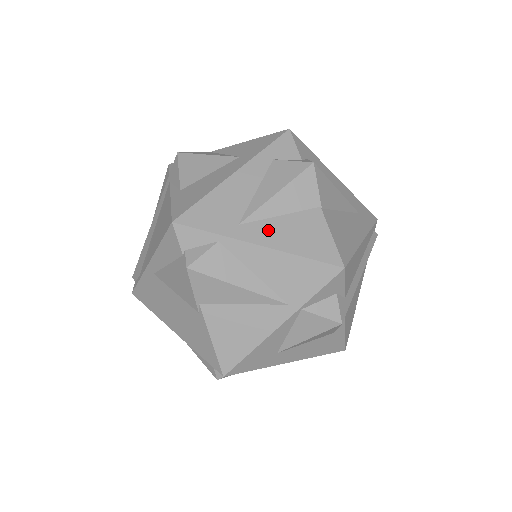
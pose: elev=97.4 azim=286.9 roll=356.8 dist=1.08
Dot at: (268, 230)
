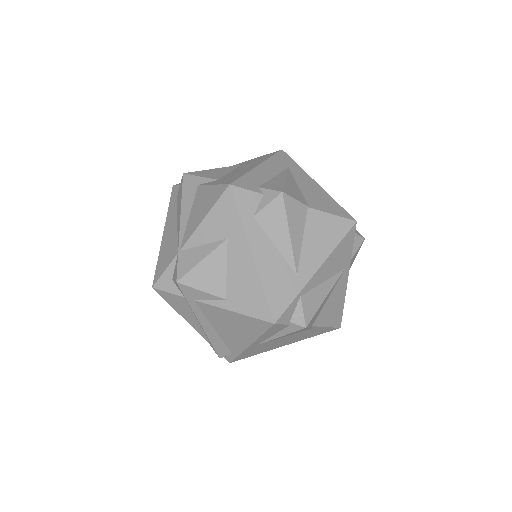
Dot at: (310, 257)
